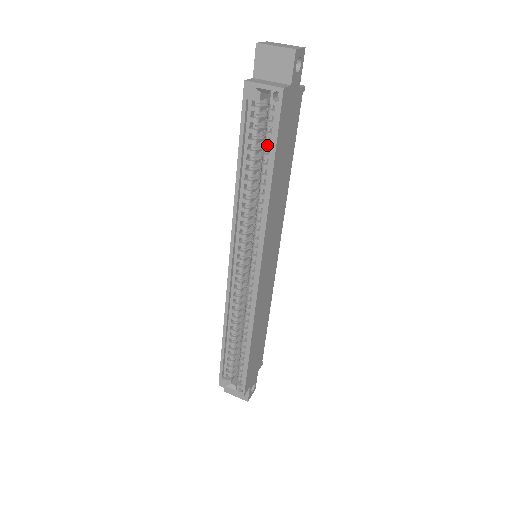
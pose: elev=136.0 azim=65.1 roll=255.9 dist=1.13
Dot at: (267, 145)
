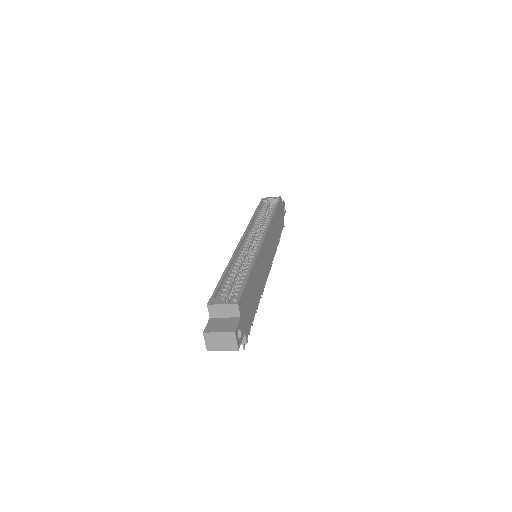
Dot at: (272, 208)
